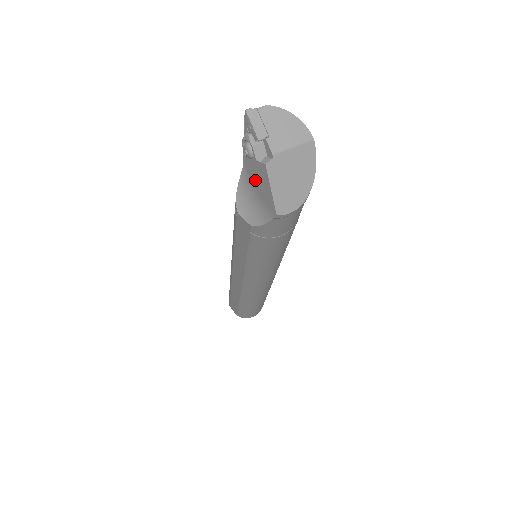
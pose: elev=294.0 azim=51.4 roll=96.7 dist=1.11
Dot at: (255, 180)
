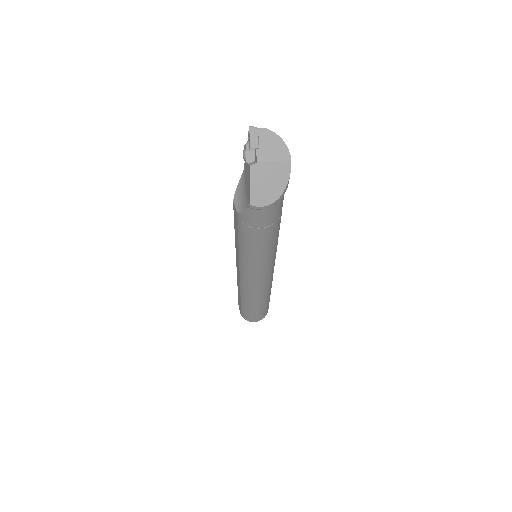
Dot at: (246, 178)
